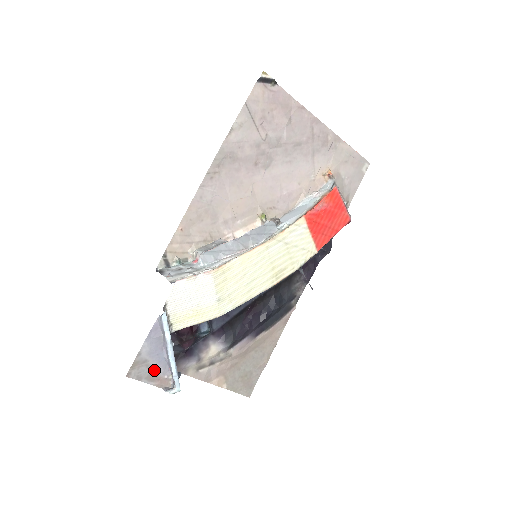
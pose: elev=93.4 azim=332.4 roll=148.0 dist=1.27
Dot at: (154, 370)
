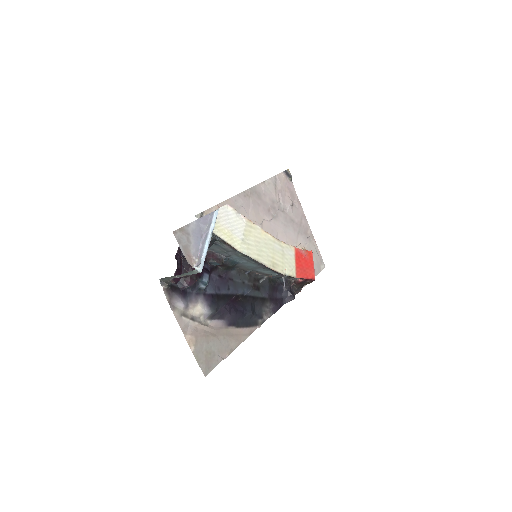
Dot at: (190, 246)
